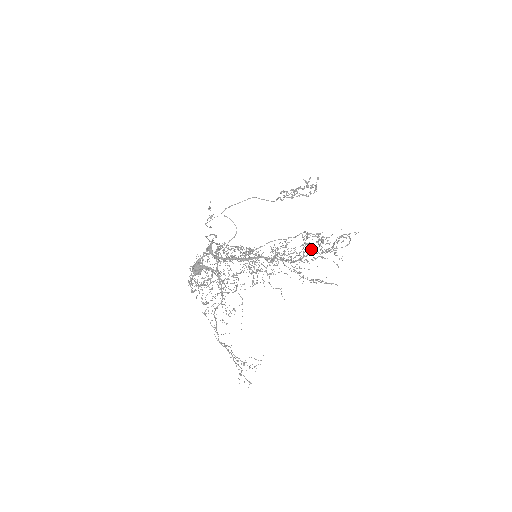
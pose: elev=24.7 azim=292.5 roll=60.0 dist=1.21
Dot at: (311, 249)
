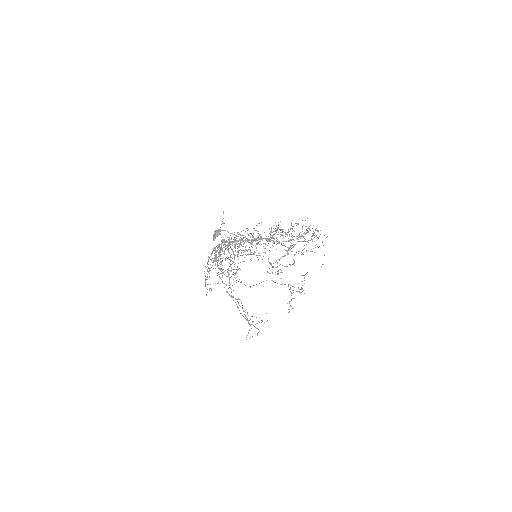
Dot at: (296, 238)
